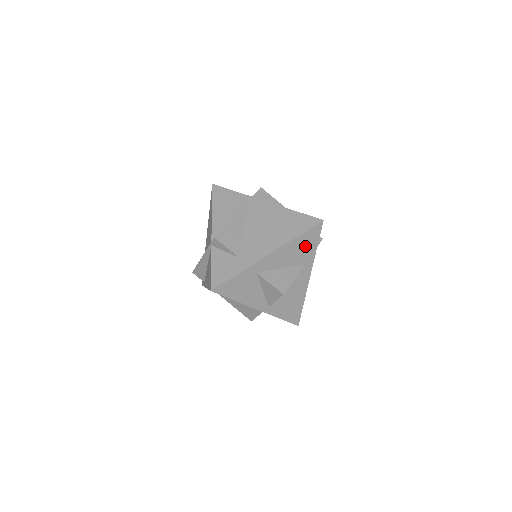
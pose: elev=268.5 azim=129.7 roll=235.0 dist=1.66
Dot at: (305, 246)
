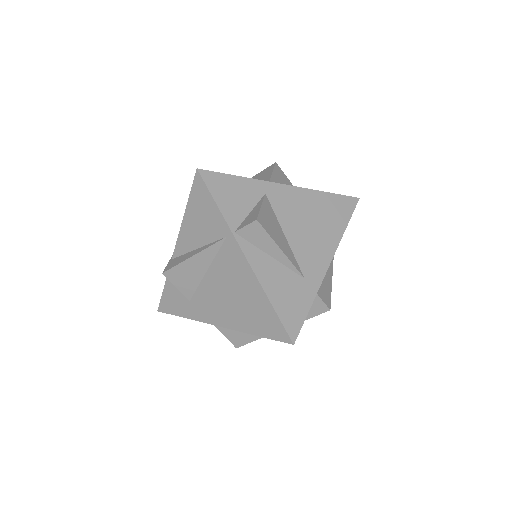
Dot at: occluded
